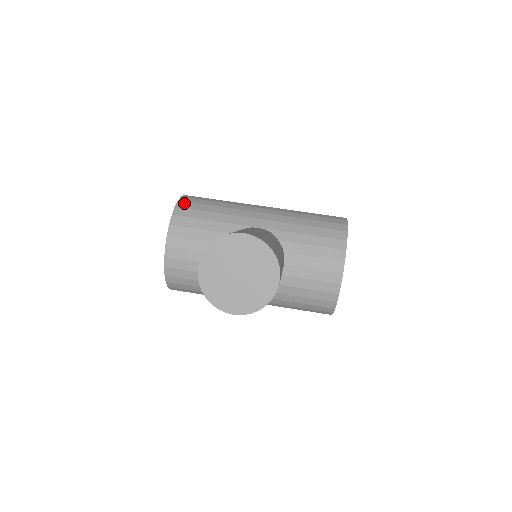
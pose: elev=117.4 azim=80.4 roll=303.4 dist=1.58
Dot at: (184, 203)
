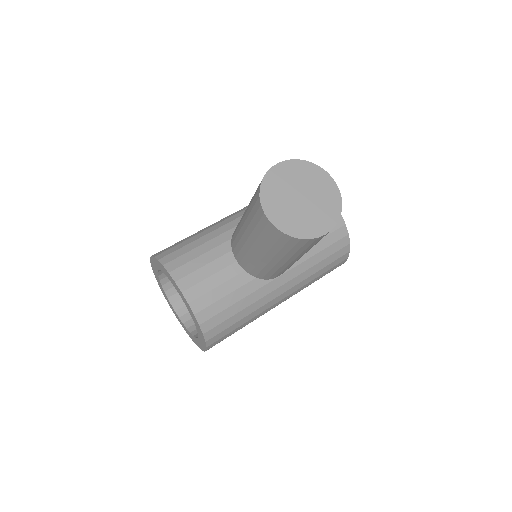
Dot at: (162, 254)
